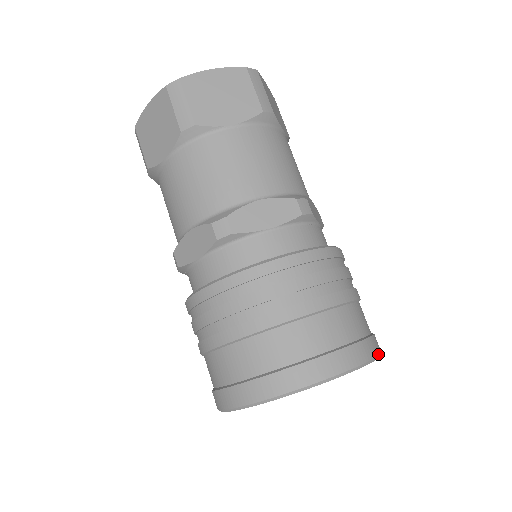
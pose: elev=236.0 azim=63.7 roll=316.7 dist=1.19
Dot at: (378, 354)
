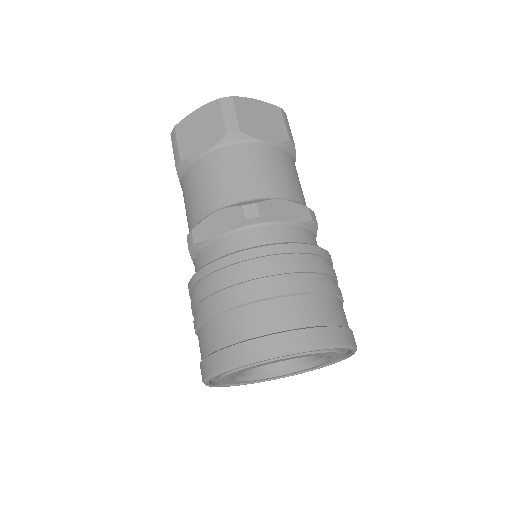
Dot at: (310, 346)
